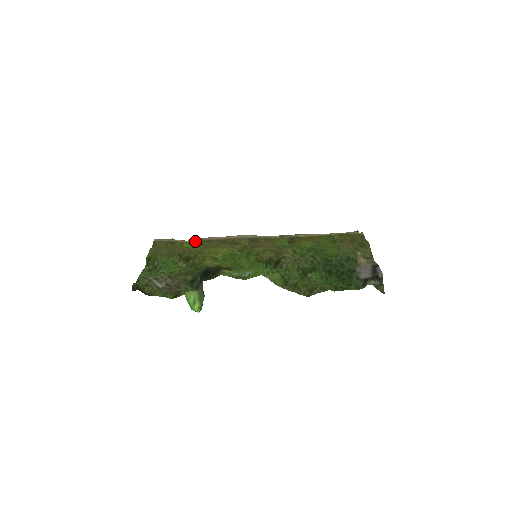
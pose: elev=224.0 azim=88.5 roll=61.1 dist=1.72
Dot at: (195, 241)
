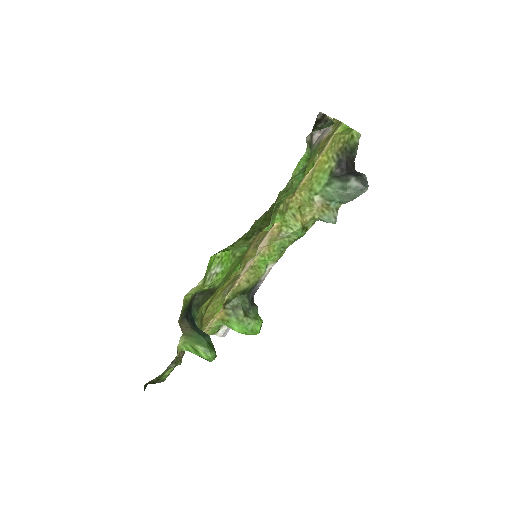
Dot at: occluded
